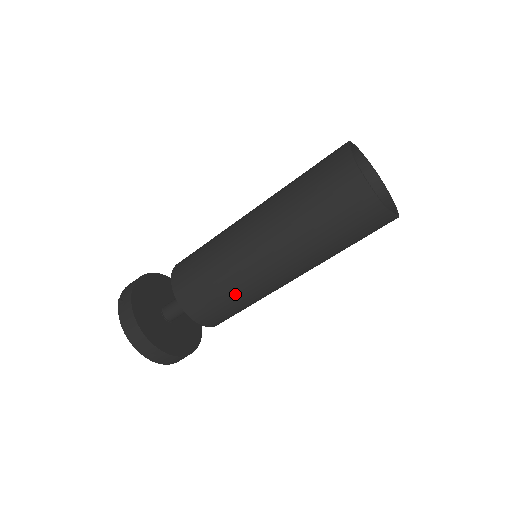
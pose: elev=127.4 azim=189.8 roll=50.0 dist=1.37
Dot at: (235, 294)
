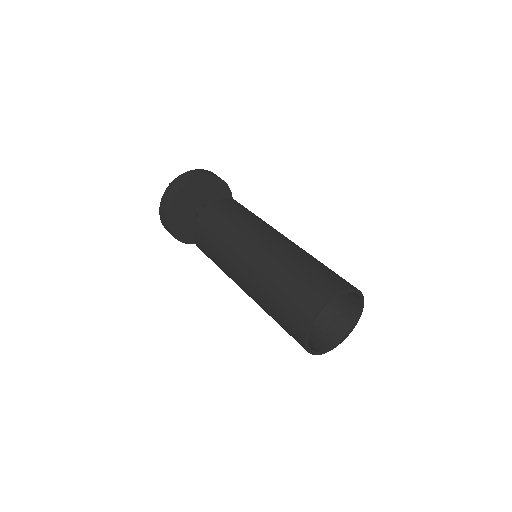
Dot at: (220, 267)
